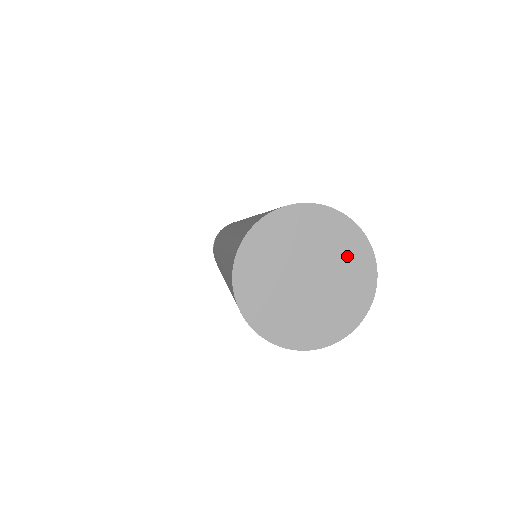
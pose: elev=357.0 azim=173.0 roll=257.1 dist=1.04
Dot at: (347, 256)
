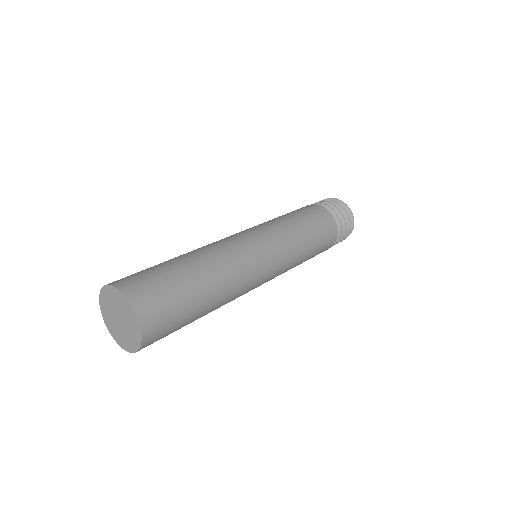
Dot at: (127, 311)
